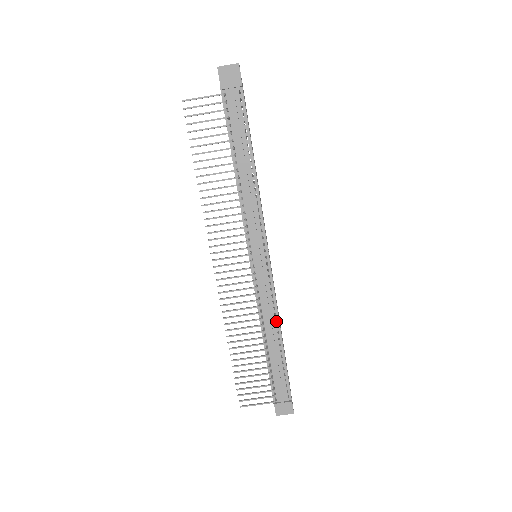
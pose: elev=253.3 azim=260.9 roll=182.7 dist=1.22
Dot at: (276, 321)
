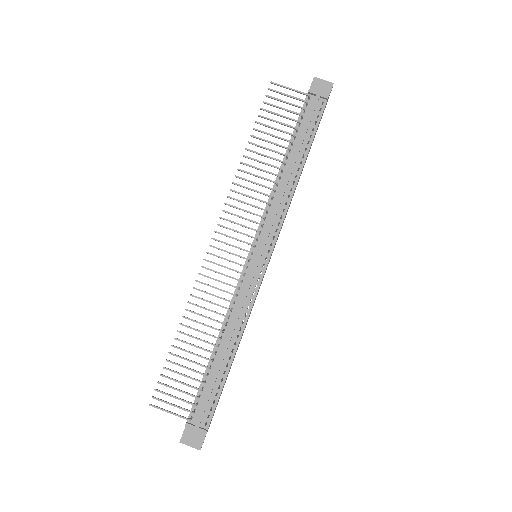
Dot at: (240, 330)
